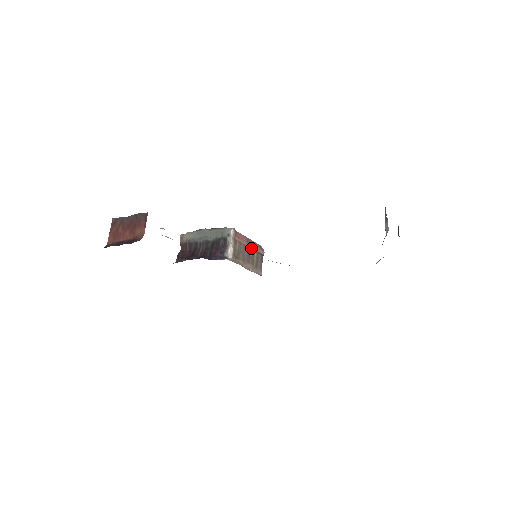
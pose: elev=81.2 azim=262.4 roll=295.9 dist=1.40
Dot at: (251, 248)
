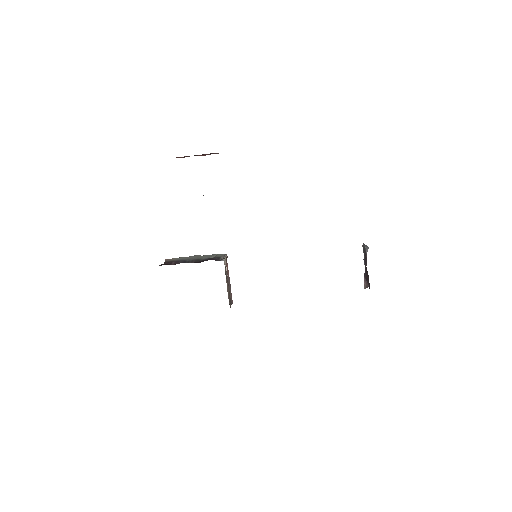
Dot at: (229, 285)
